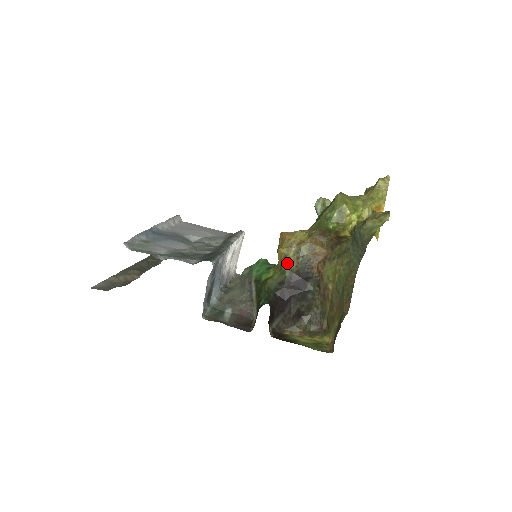
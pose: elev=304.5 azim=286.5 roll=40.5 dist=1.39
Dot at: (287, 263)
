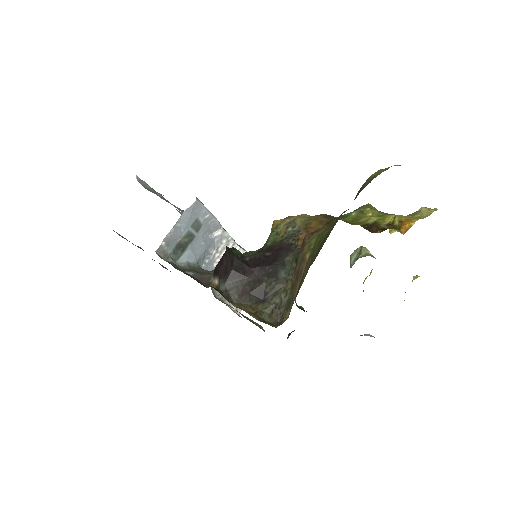
Dot at: (274, 233)
